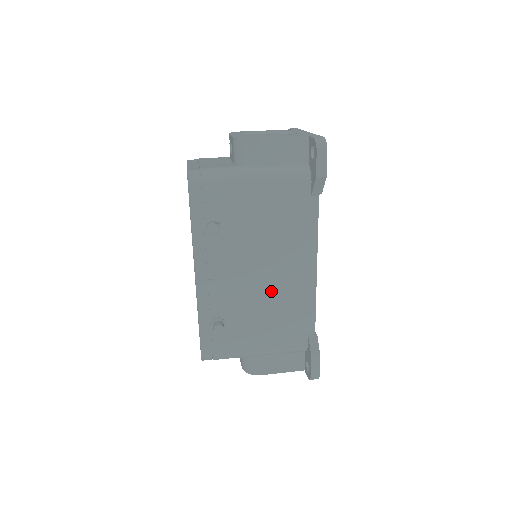
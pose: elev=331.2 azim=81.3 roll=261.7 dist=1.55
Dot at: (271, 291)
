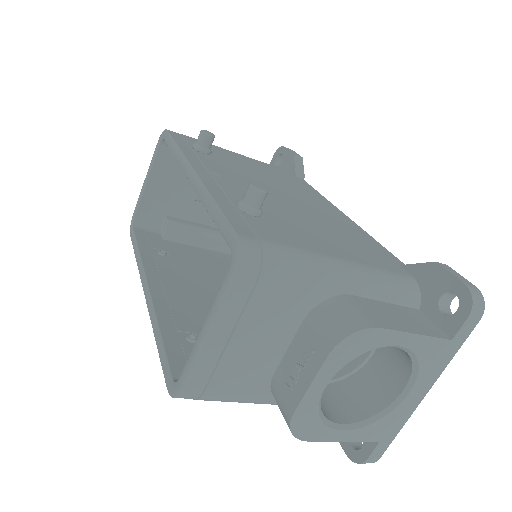
Dot at: (307, 212)
